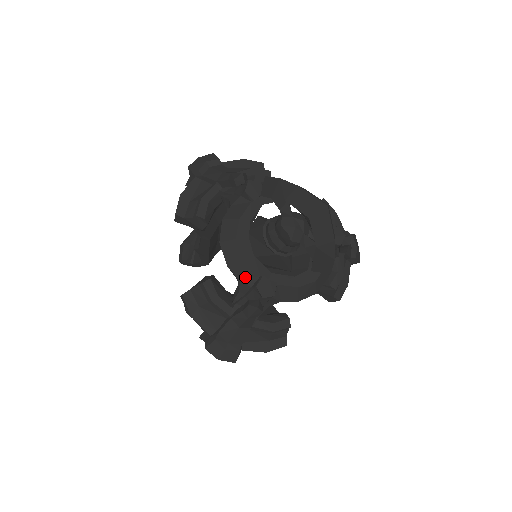
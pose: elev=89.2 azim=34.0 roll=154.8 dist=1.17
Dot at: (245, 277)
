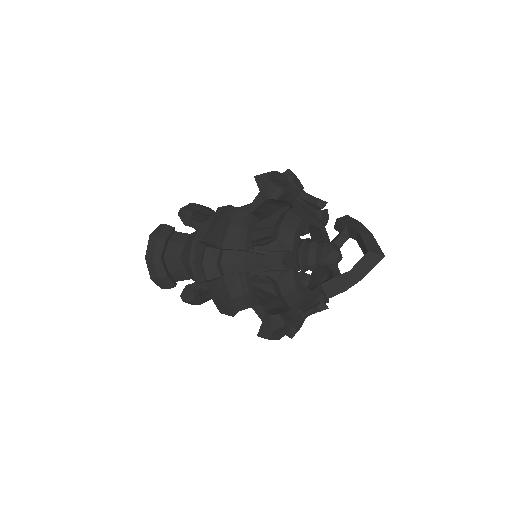
Dot at: (283, 242)
